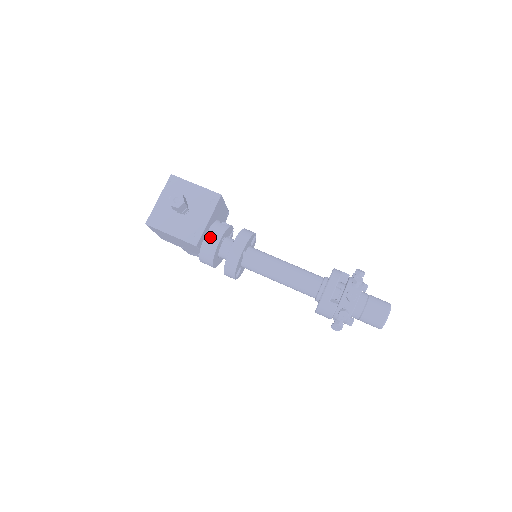
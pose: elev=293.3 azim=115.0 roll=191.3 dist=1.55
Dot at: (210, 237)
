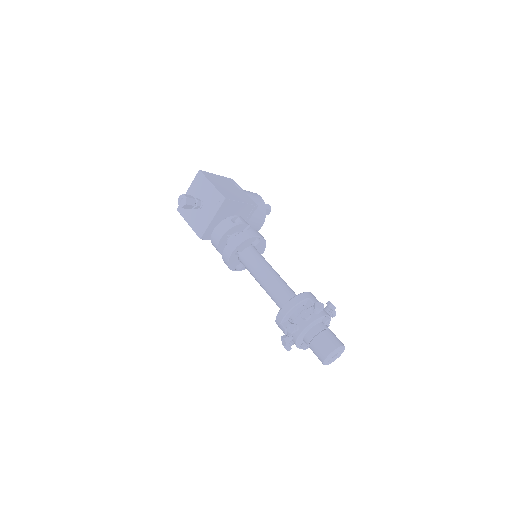
Dot at: (216, 232)
